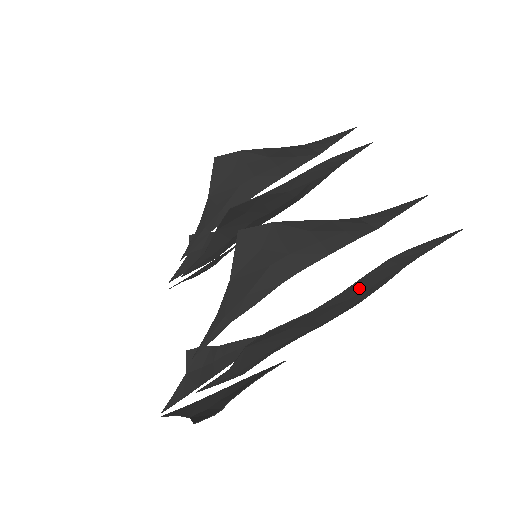
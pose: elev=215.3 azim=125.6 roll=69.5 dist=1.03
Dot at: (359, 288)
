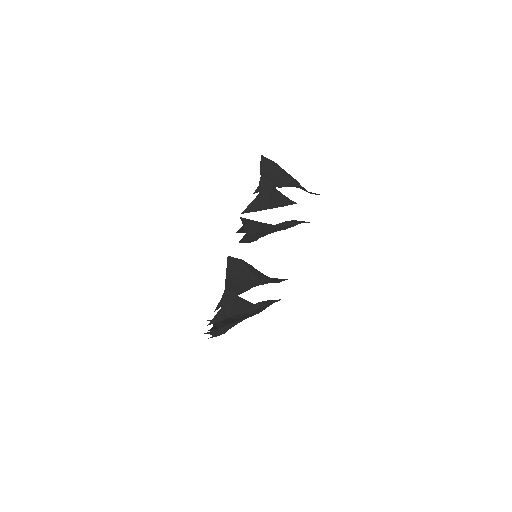
Dot at: occluded
